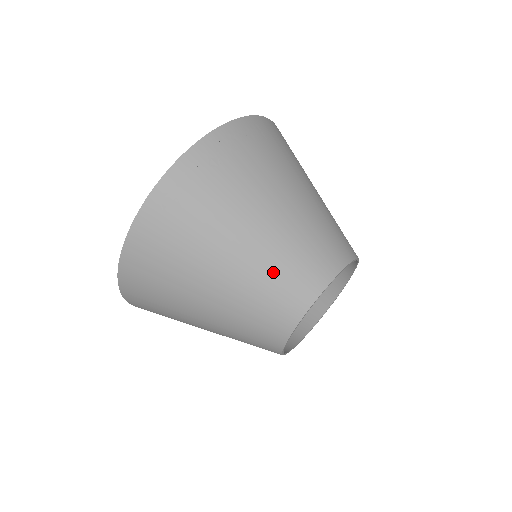
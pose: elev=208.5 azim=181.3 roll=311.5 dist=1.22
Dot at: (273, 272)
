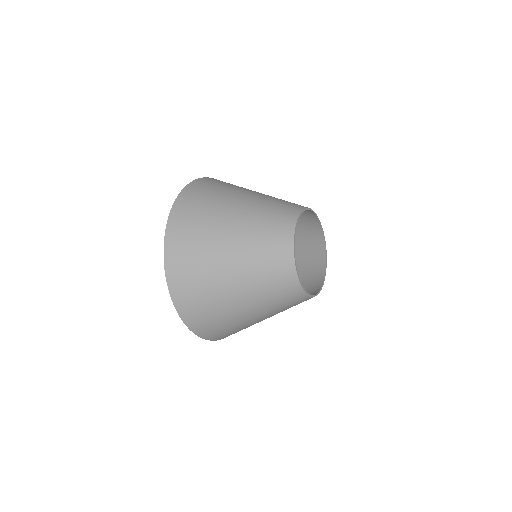
Dot at: (259, 261)
